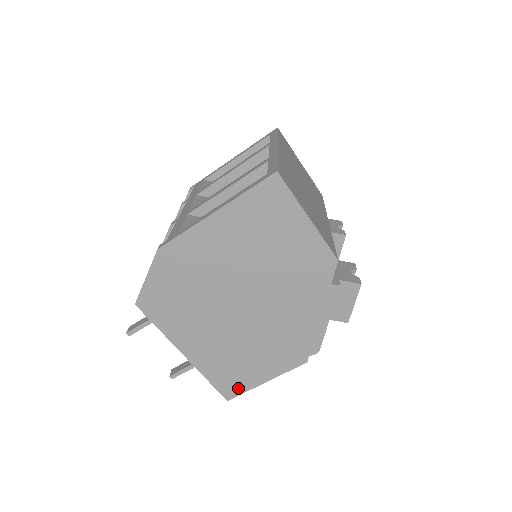
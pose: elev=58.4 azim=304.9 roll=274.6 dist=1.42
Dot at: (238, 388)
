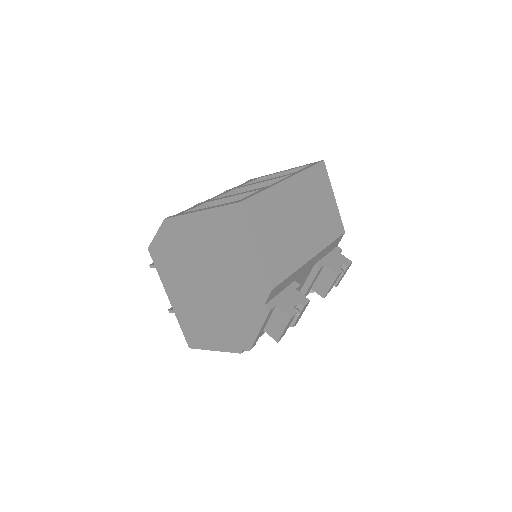
Dot at: (197, 343)
